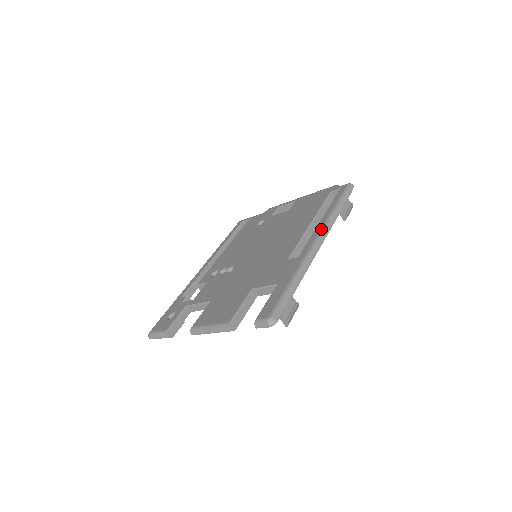
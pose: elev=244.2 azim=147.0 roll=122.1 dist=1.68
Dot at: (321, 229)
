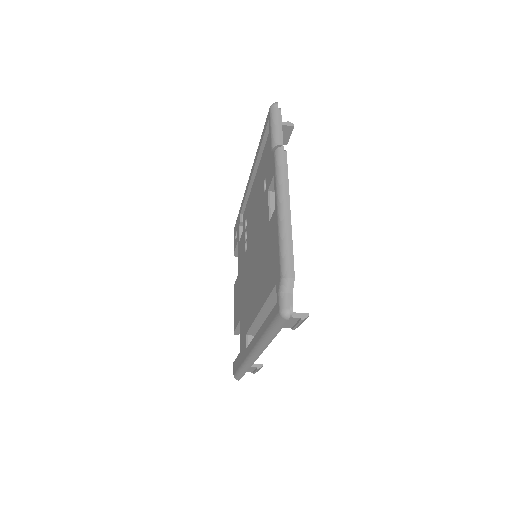
Dot at: (254, 347)
